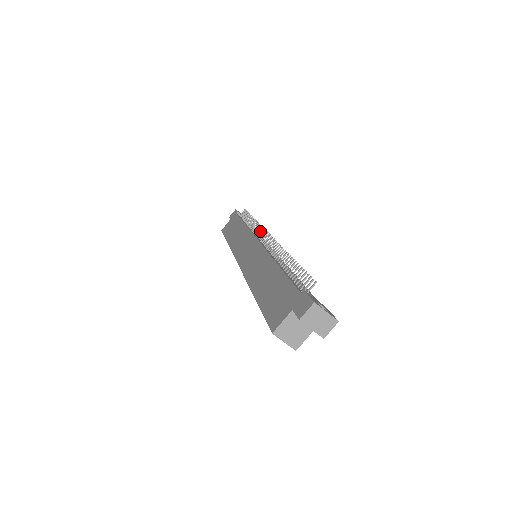
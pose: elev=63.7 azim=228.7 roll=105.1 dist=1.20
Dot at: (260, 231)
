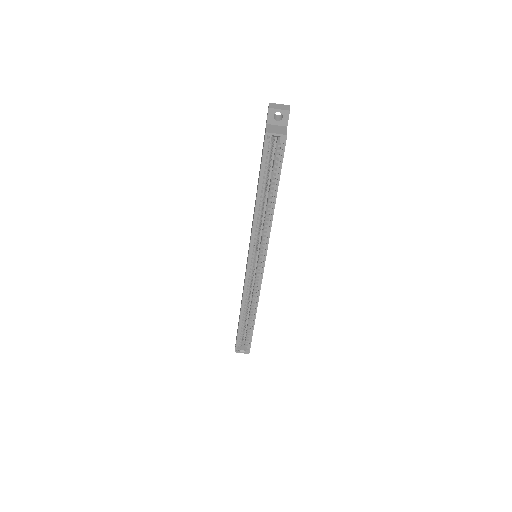
Dot at: occluded
